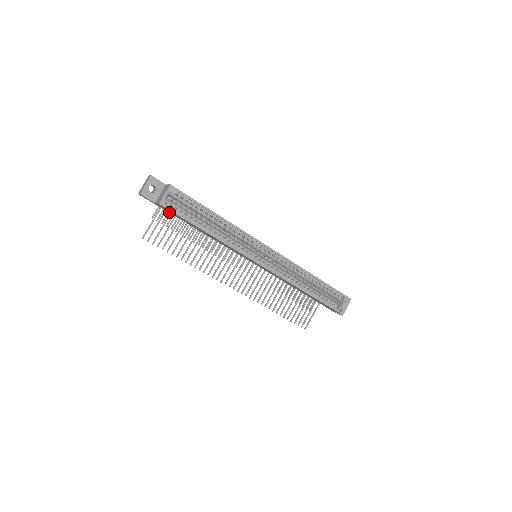
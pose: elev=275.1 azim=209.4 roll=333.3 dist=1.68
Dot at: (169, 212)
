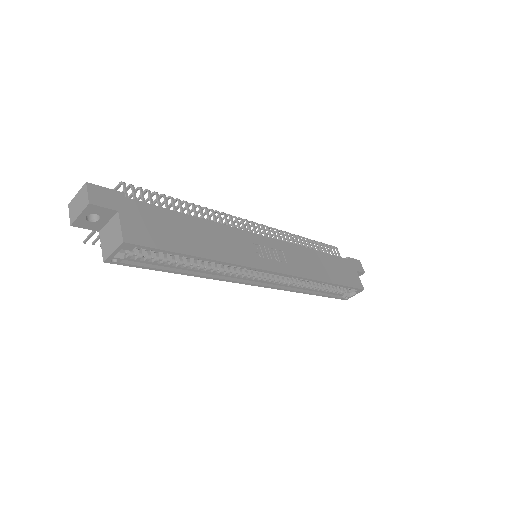
Dot at: occluded
